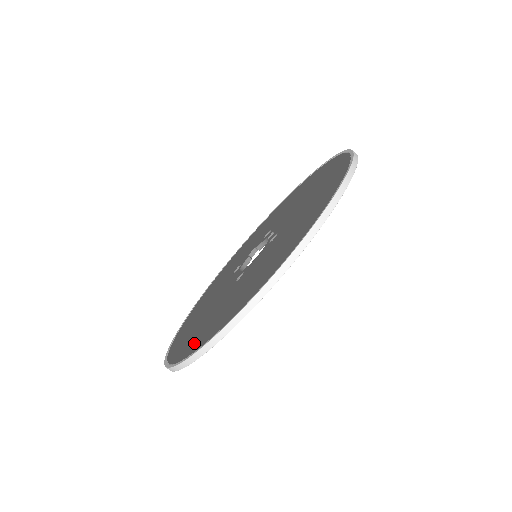
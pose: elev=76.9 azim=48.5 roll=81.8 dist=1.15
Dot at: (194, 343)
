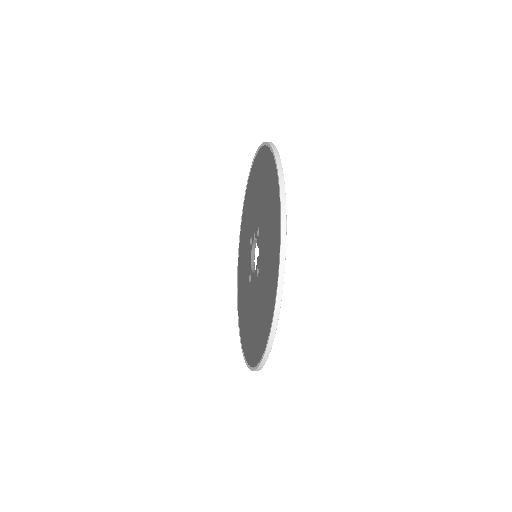
Dot at: (241, 322)
